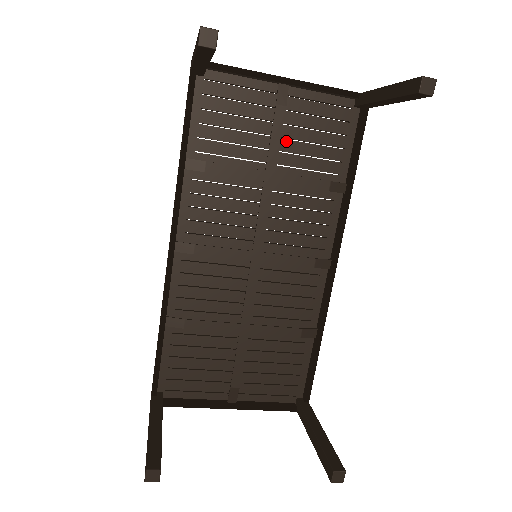
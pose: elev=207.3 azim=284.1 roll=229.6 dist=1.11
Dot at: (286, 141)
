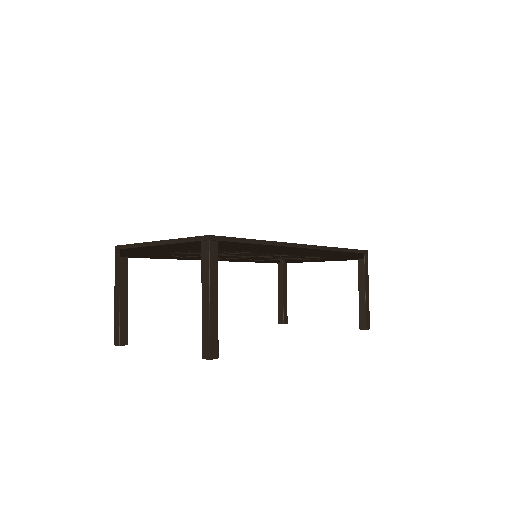
Dot at: occluded
